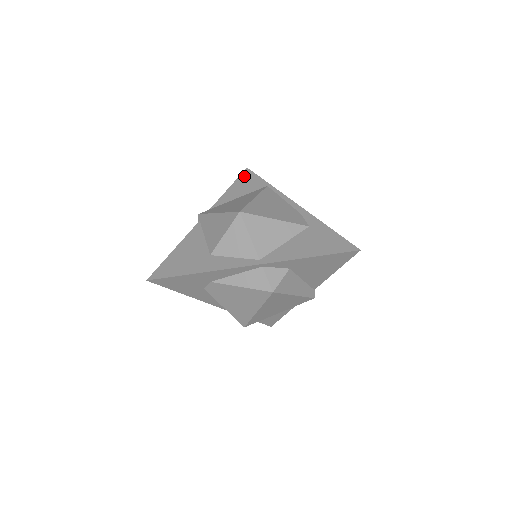
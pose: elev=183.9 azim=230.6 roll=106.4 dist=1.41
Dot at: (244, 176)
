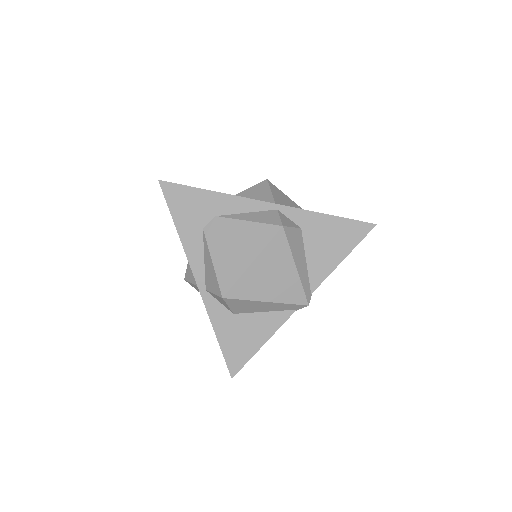
Dot at: occluded
